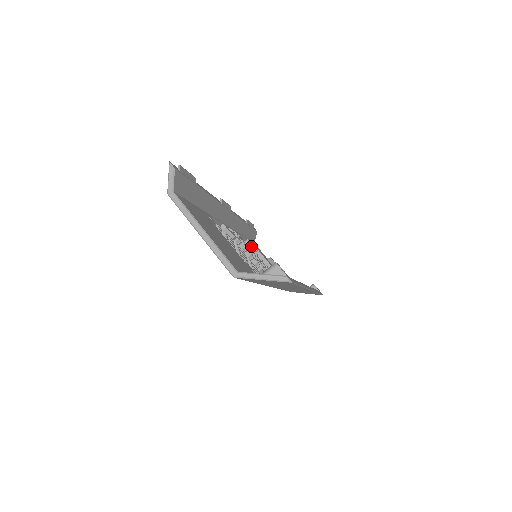
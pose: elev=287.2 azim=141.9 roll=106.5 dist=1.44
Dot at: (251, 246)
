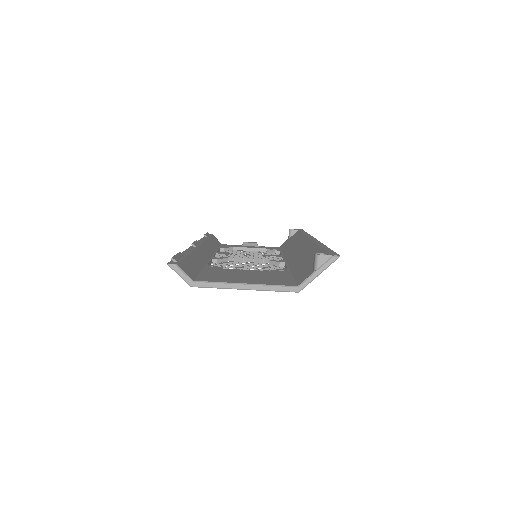
Dot at: (227, 250)
